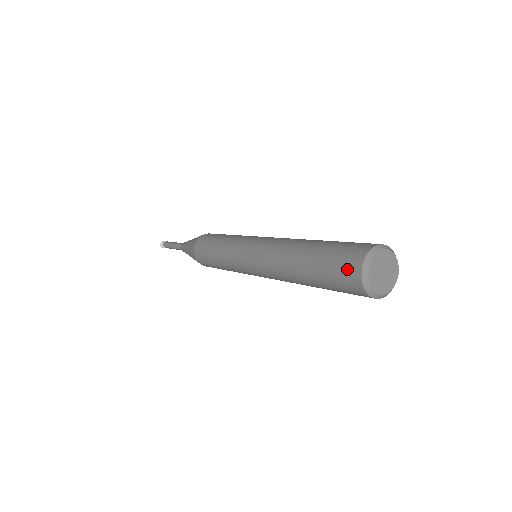
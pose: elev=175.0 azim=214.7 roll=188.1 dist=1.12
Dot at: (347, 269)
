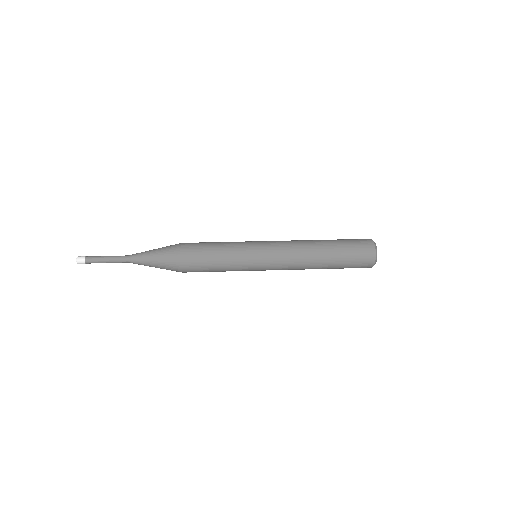
Dot at: (366, 252)
